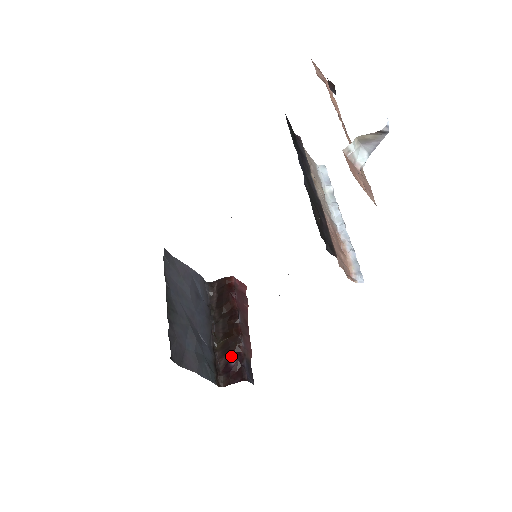
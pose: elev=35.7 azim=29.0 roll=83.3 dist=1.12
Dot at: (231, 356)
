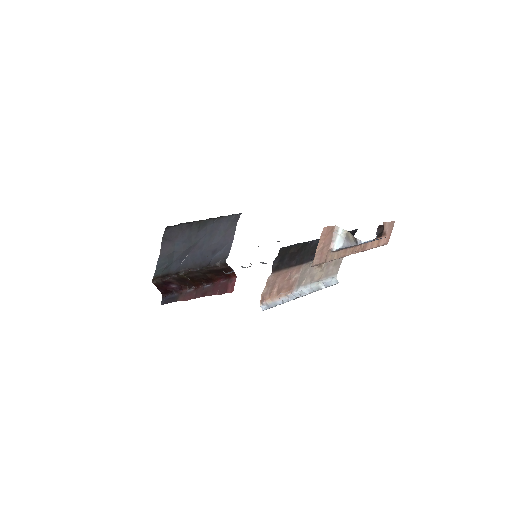
Dot at: (177, 284)
